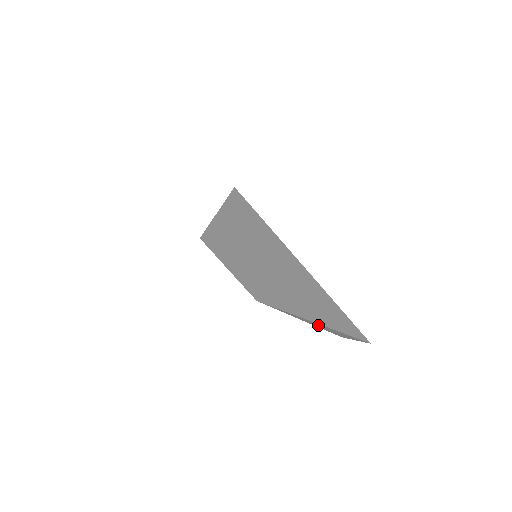
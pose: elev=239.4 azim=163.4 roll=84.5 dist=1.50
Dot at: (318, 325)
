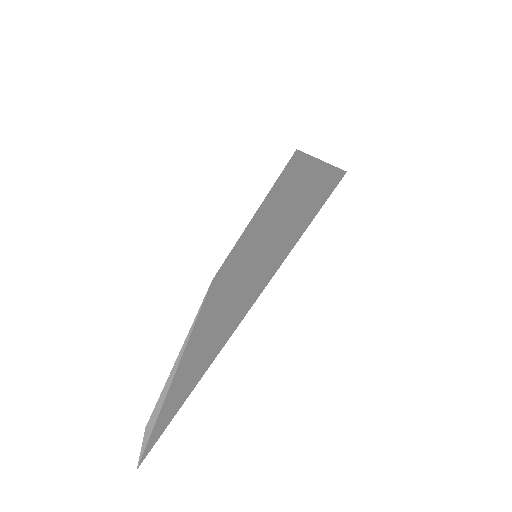
Dot at: (167, 386)
